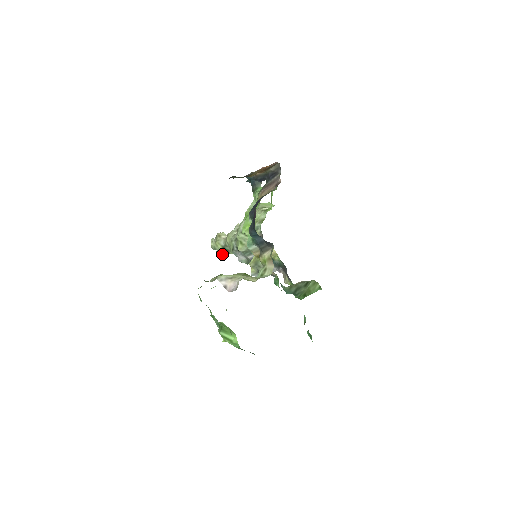
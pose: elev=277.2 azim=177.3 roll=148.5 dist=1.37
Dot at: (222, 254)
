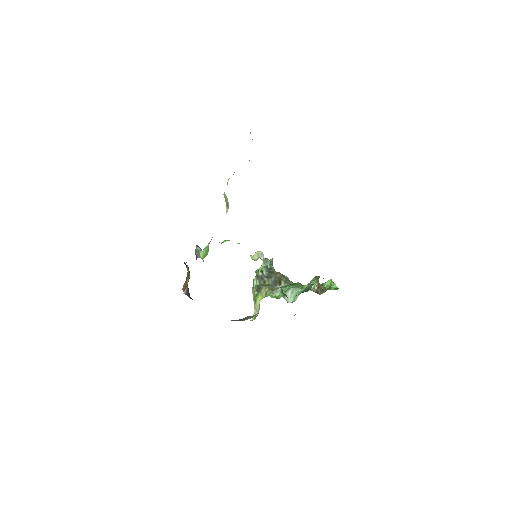
Dot at: occluded
